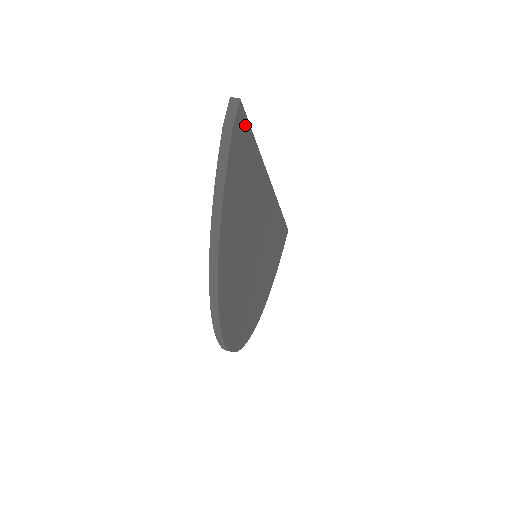
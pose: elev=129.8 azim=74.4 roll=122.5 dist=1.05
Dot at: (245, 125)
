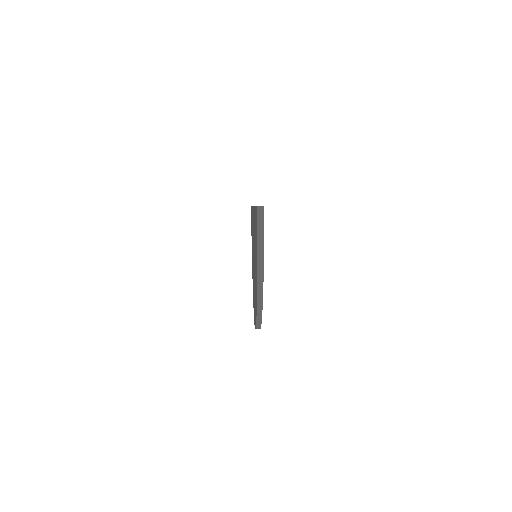
Dot at: occluded
